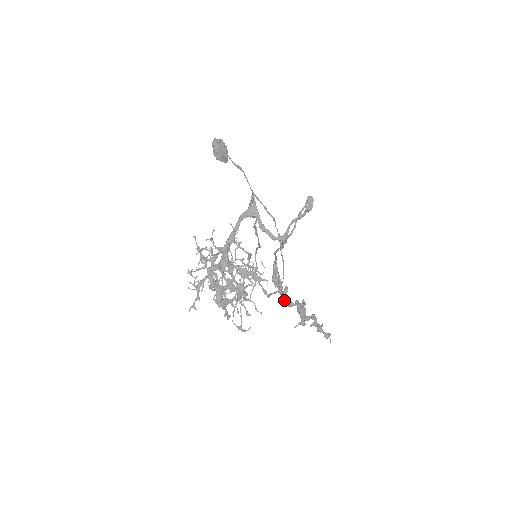
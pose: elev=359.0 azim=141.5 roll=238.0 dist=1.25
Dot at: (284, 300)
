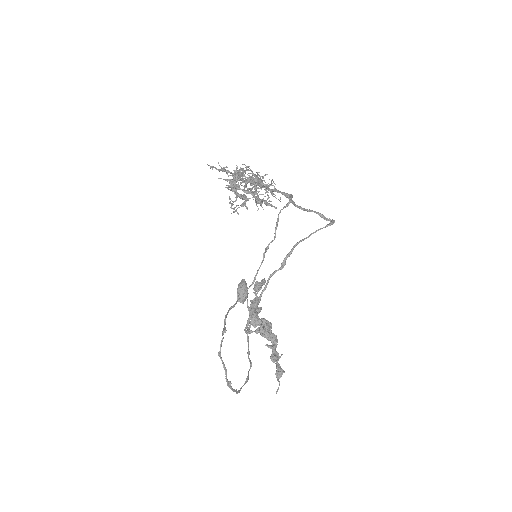
Dot at: (252, 311)
